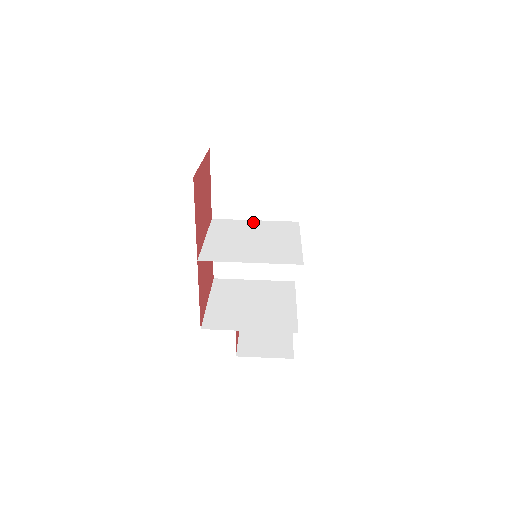
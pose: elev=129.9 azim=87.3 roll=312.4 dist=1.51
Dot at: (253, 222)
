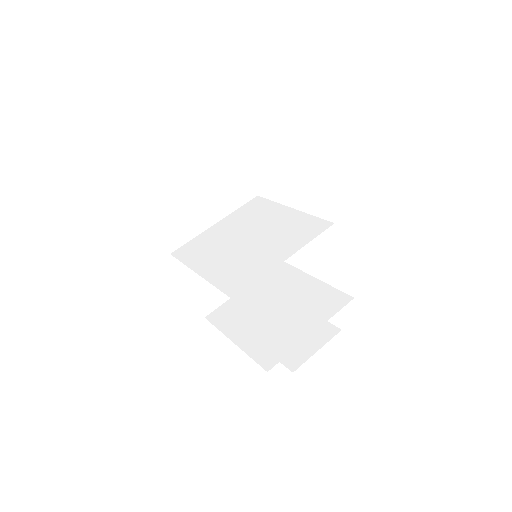
Dot at: (217, 226)
